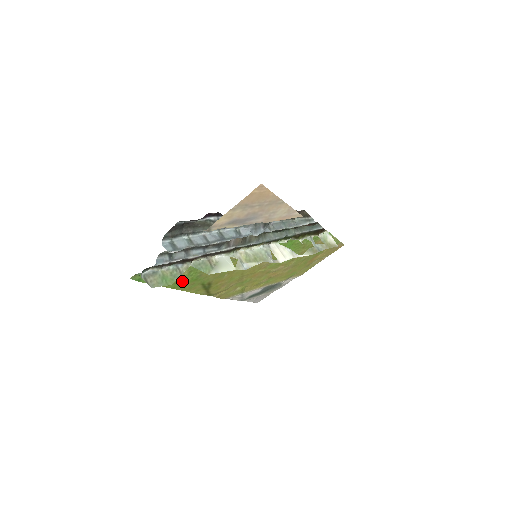
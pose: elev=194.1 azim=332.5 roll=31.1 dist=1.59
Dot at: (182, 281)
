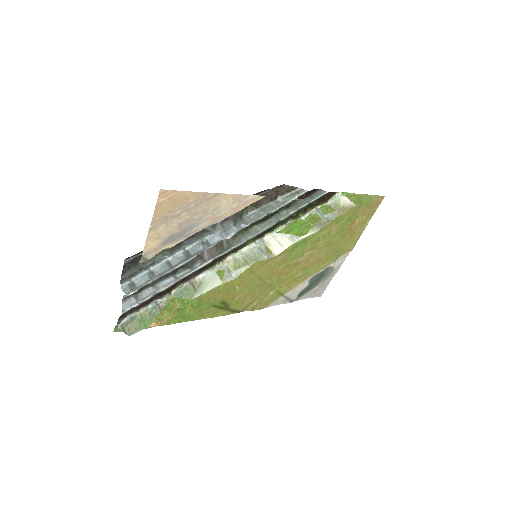
Dot at: (183, 312)
